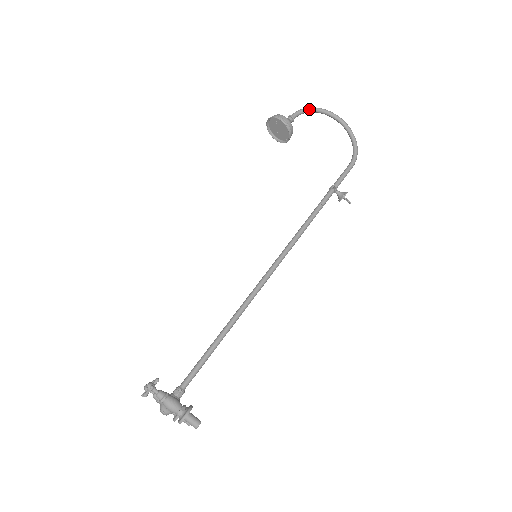
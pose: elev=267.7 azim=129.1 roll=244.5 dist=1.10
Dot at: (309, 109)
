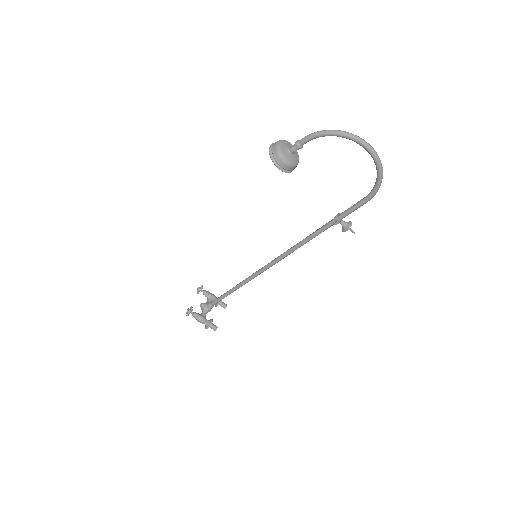
Dot at: (323, 135)
